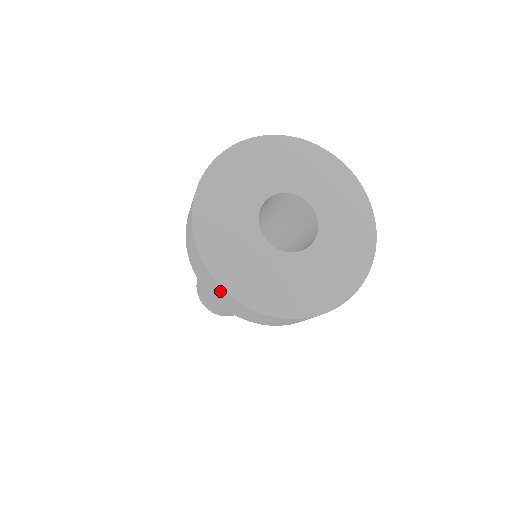
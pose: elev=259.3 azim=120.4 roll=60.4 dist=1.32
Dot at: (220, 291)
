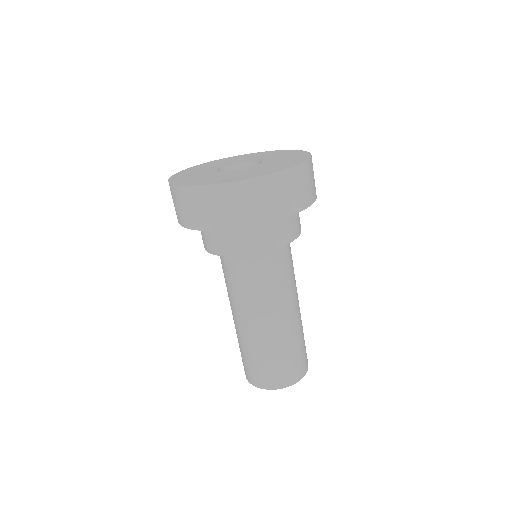
Dot at: (246, 191)
